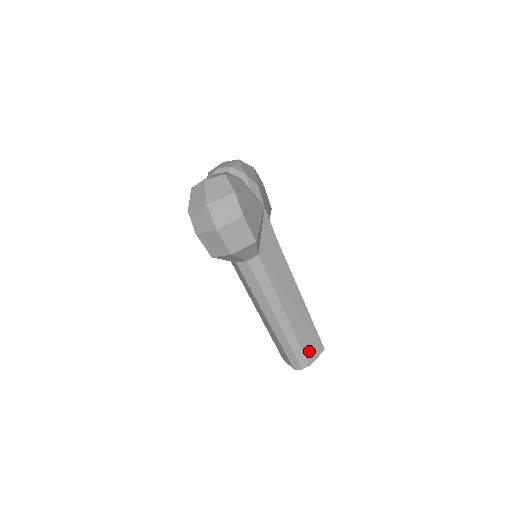
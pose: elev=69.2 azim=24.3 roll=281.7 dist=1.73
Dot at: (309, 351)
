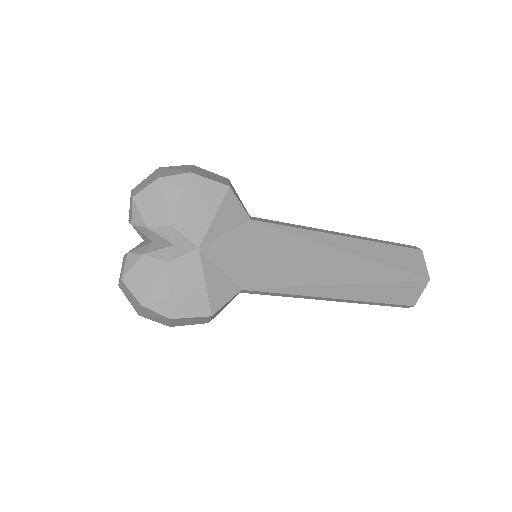
Dot at: (402, 297)
